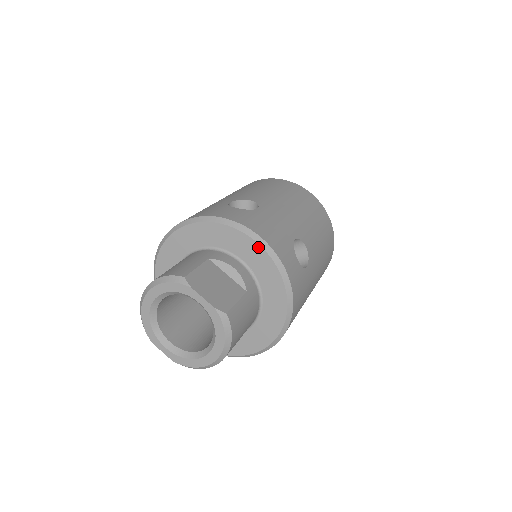
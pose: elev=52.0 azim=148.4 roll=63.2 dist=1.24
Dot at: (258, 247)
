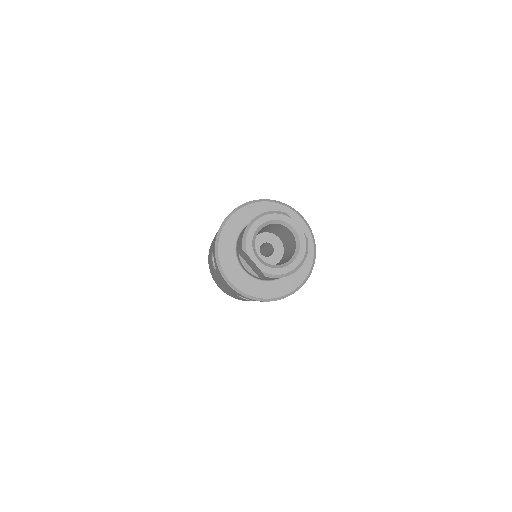
Dot at: (303, 222)
